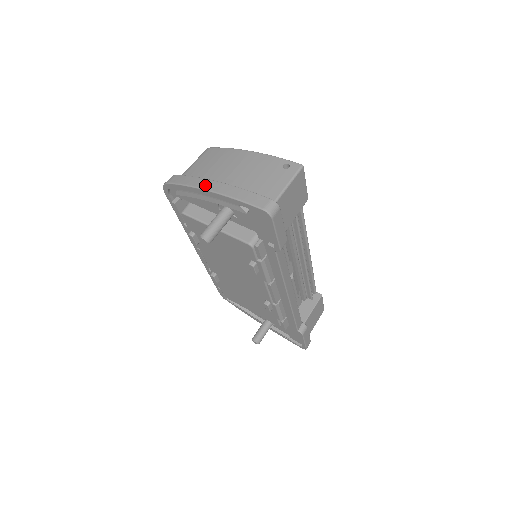
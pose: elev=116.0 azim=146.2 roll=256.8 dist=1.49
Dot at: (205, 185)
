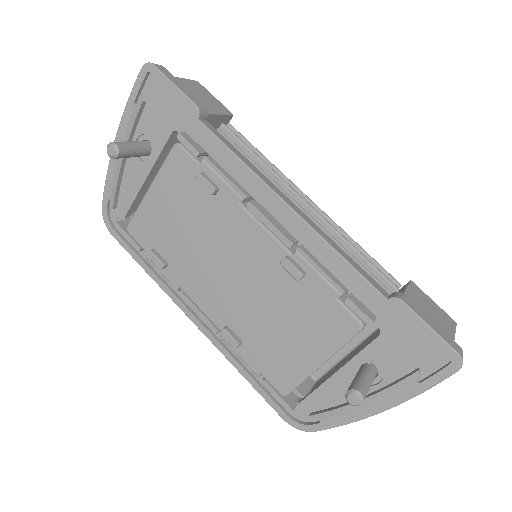
Dot at: occluded
